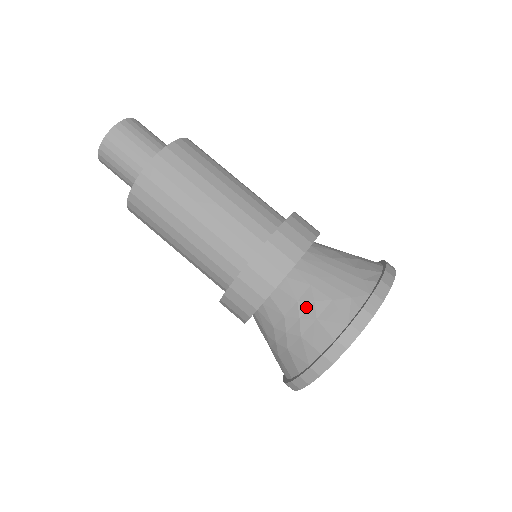
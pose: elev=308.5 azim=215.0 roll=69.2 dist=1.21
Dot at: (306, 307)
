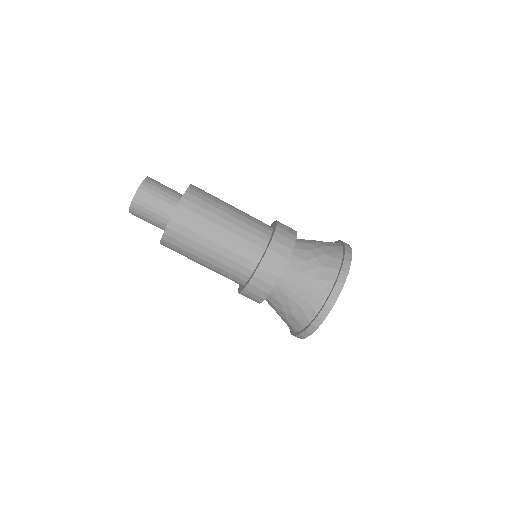
Dot at: (286, 308)
